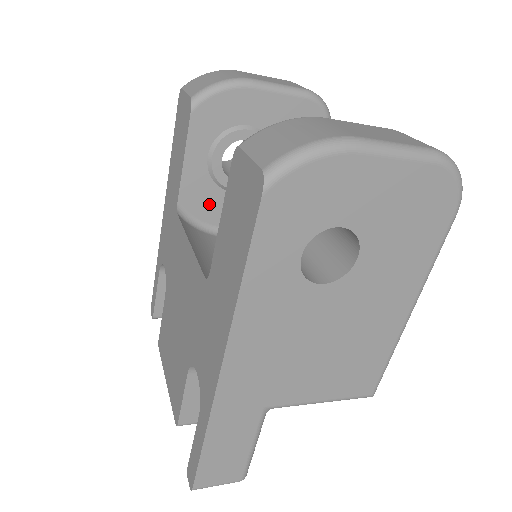
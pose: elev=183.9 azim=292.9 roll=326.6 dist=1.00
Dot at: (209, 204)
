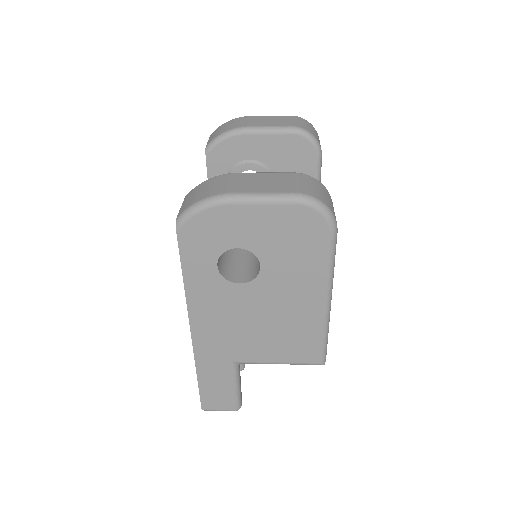
Dot at: occluded
